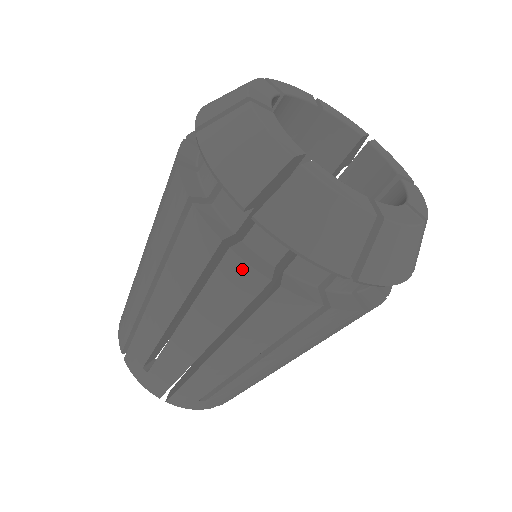
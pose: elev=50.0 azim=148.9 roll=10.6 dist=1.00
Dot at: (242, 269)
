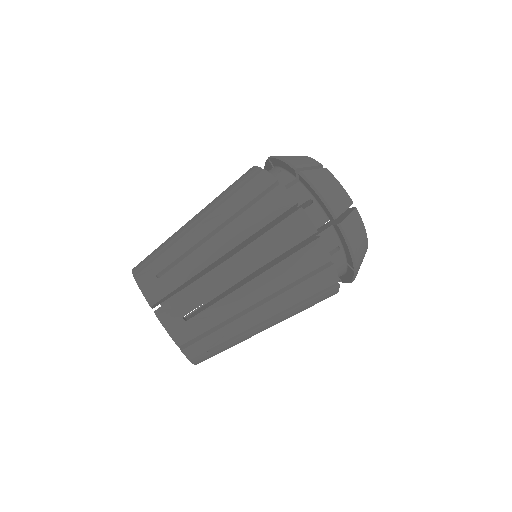
Dot at: (284, 194)
